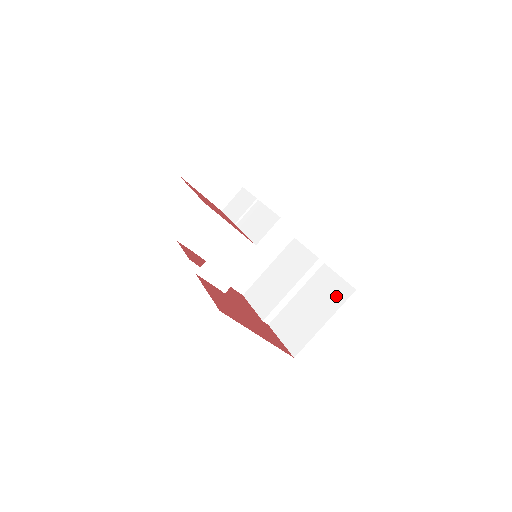
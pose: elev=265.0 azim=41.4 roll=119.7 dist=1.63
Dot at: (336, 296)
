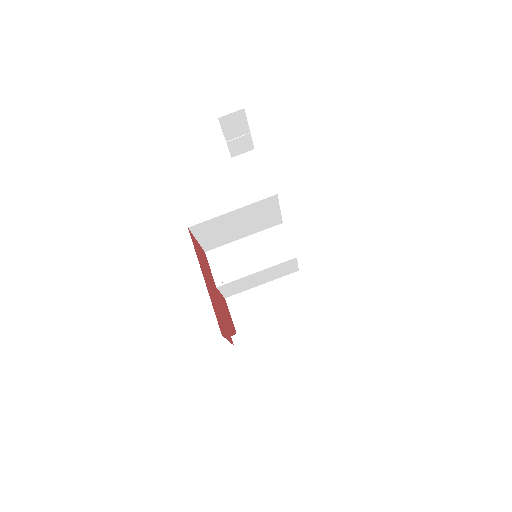
Dot at: occluded
